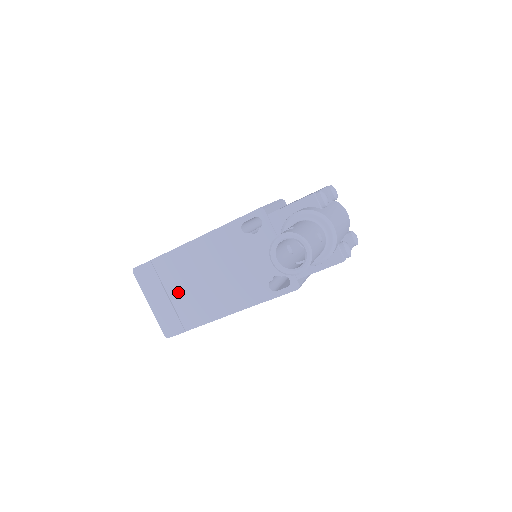
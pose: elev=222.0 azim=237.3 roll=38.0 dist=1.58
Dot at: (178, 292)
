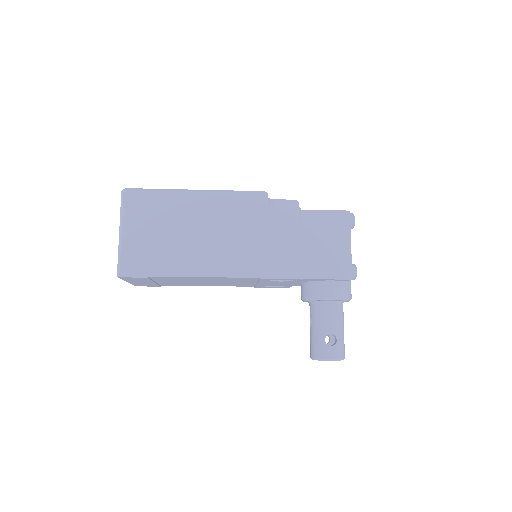
Dot at: (169, 282)
